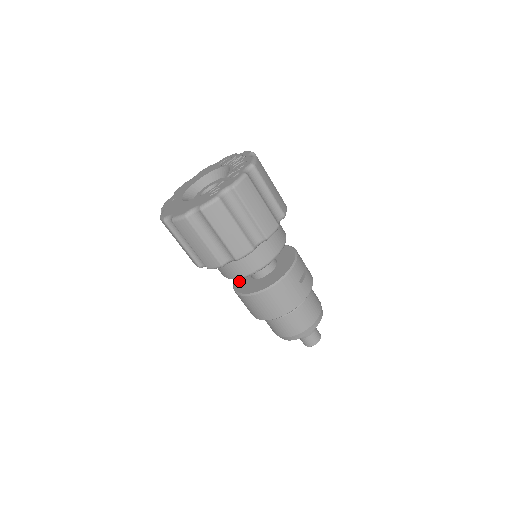
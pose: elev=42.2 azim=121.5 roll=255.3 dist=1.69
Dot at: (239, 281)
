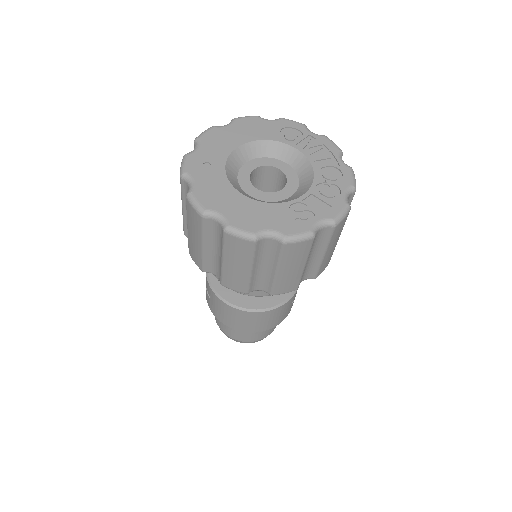
Dot at: occluded
